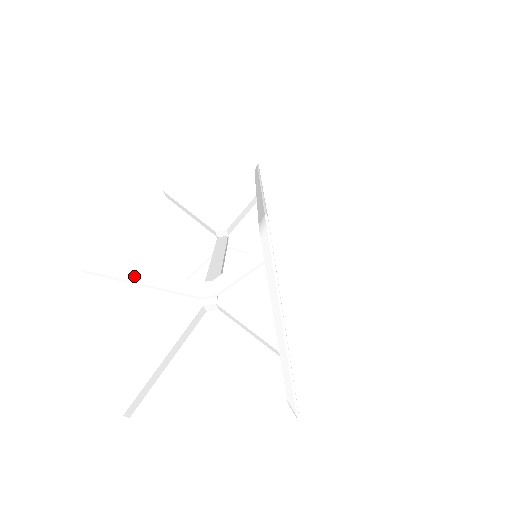
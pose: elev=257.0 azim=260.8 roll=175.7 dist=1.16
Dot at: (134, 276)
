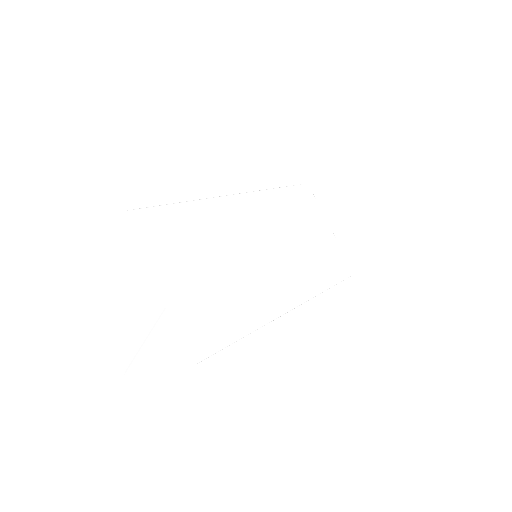
Dot at: (118, 279)
